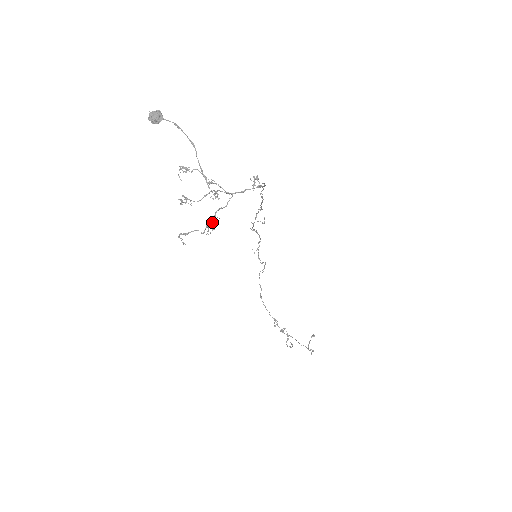
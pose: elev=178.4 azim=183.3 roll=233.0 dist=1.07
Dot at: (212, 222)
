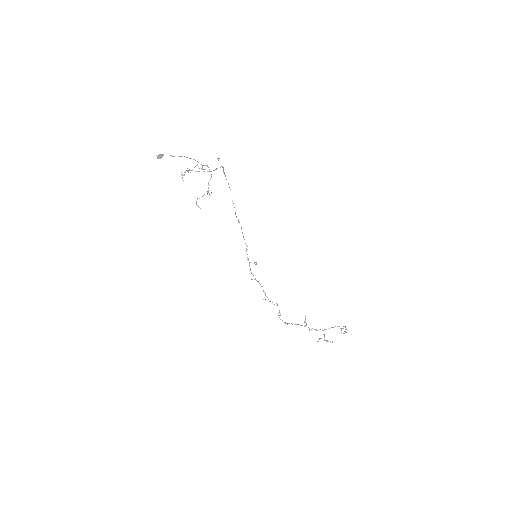
Dot at: occluded
